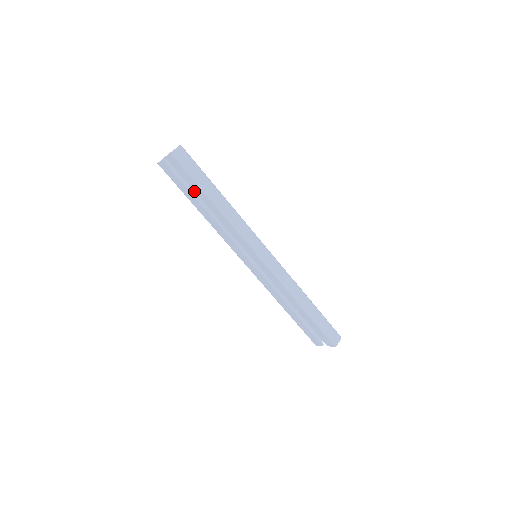
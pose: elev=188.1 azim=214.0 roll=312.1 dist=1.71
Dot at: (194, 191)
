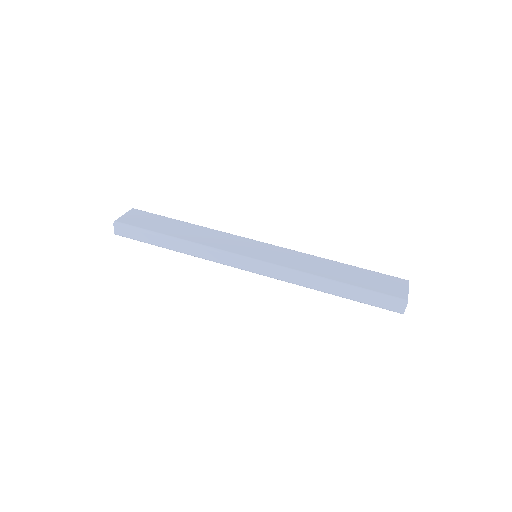
Dot at: occluded
